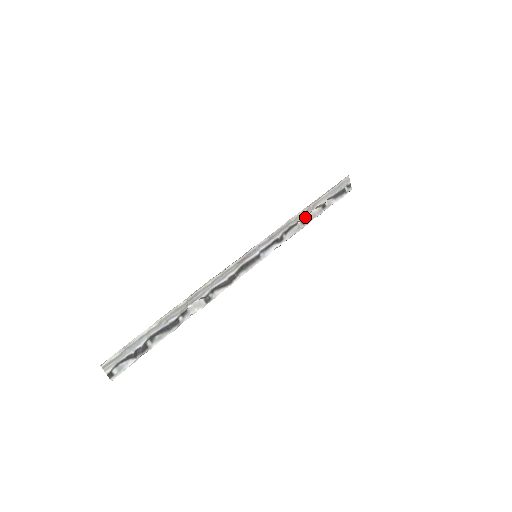
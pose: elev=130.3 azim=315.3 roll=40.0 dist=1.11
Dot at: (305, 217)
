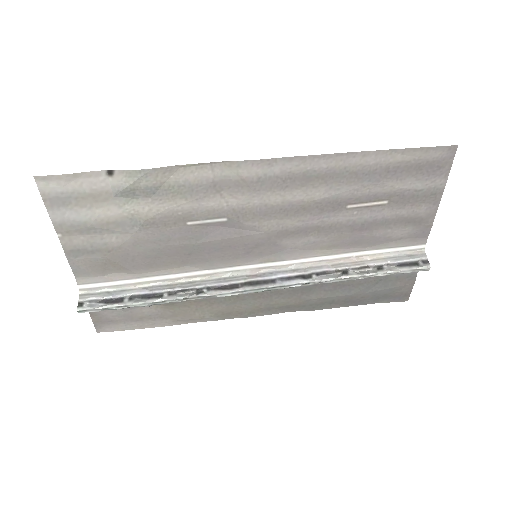
Dot at: (350, 271)
